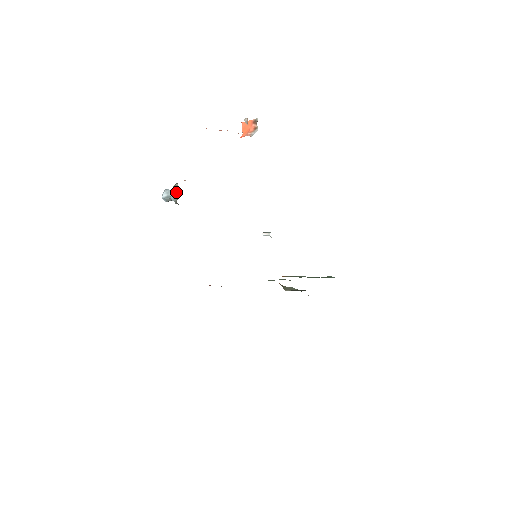
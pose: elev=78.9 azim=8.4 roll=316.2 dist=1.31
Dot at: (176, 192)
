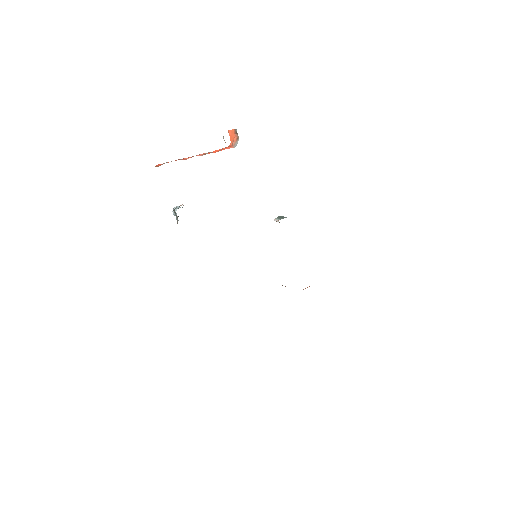
Dot at: (176, 216)
